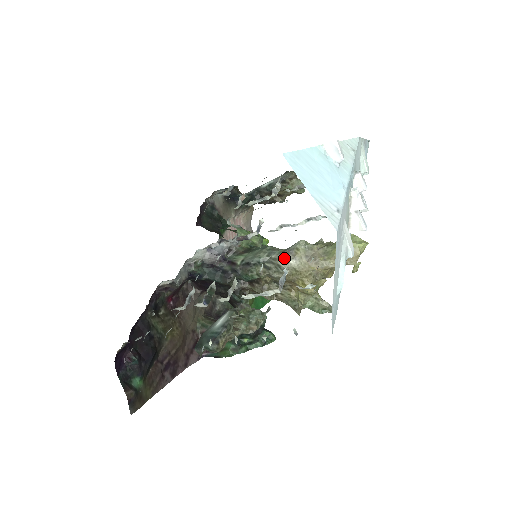
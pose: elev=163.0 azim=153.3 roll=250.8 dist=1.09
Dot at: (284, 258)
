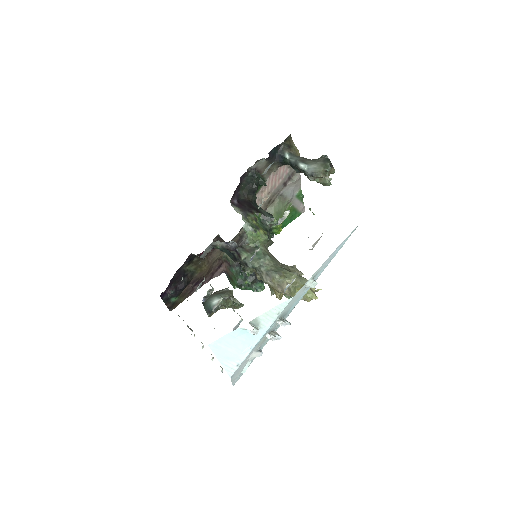
Dot at: (266, 277)
